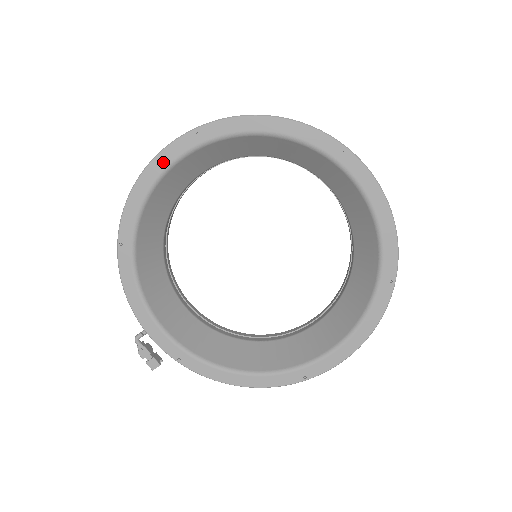
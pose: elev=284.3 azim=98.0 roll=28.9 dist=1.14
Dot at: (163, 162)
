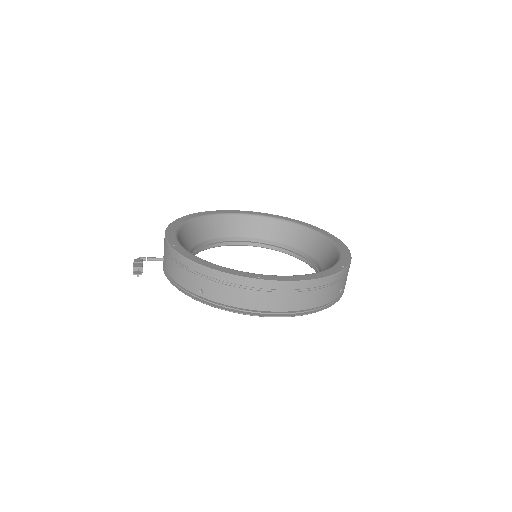
Dot at: (235, 212)
